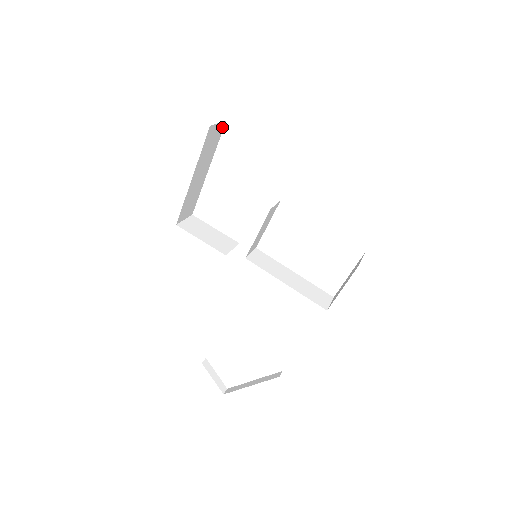
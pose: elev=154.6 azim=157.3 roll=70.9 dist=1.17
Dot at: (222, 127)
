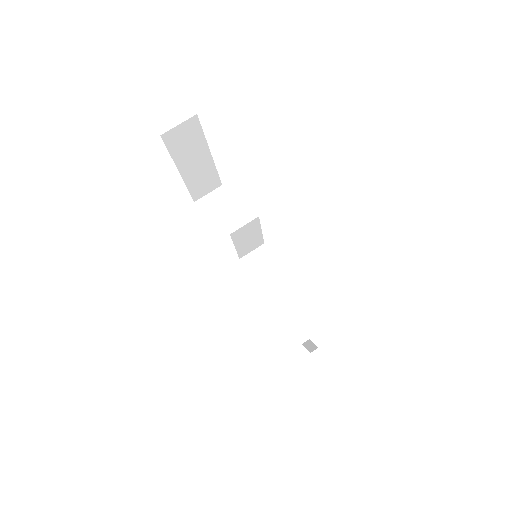
Dot at: (195, 121)
